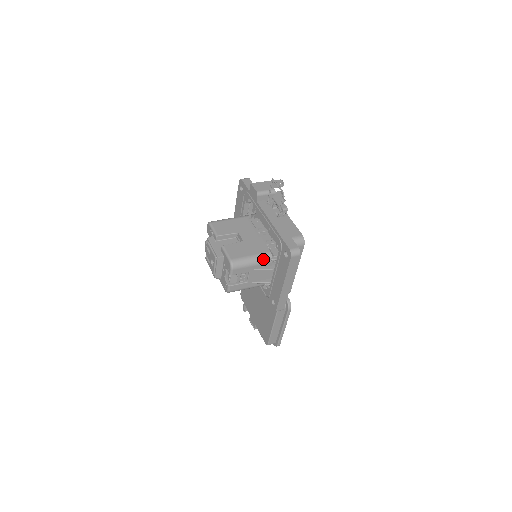
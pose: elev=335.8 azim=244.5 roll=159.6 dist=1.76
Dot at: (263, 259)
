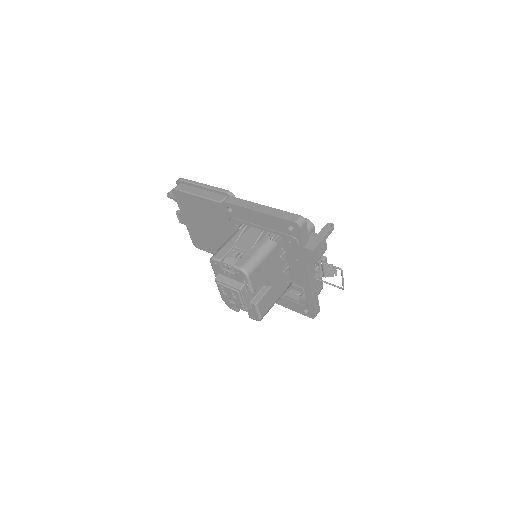
Dot at: occluded
